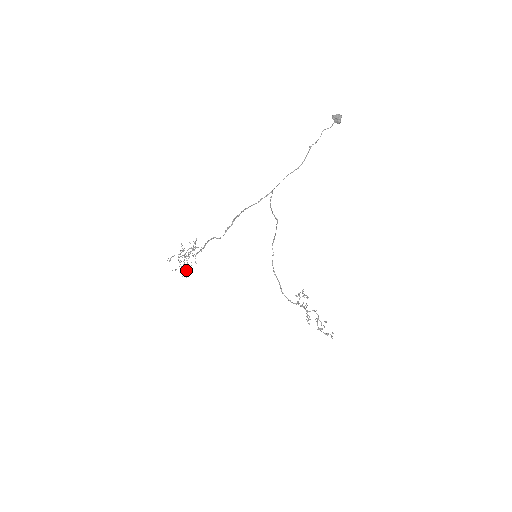
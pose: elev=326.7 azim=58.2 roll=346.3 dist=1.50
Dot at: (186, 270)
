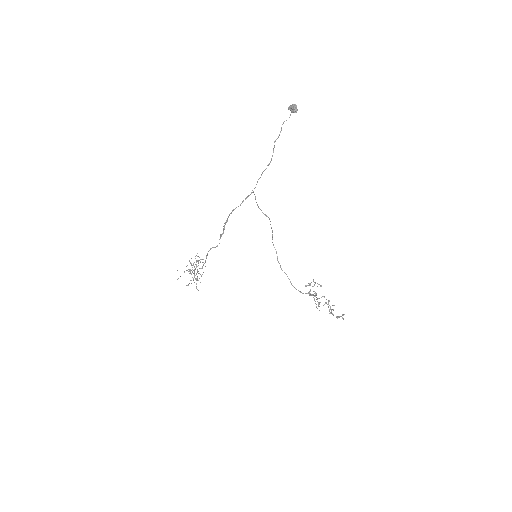
Dot at: (196, 283)
